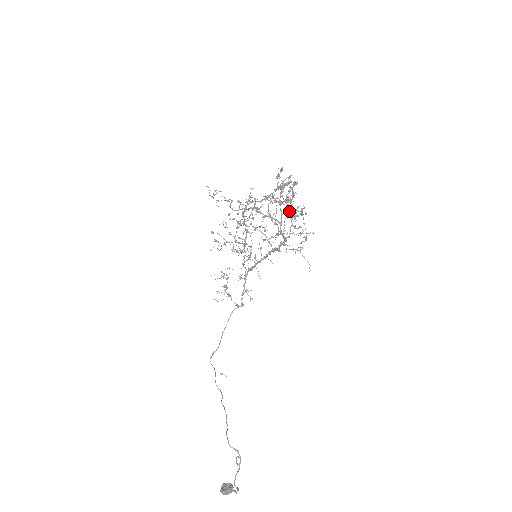
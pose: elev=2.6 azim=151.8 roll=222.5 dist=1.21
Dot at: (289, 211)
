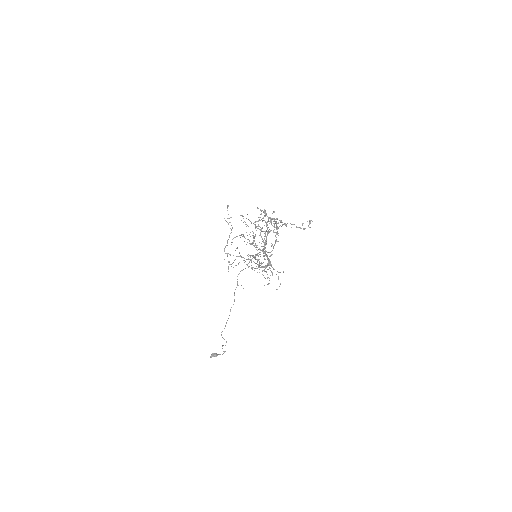
Dot at: occluded
